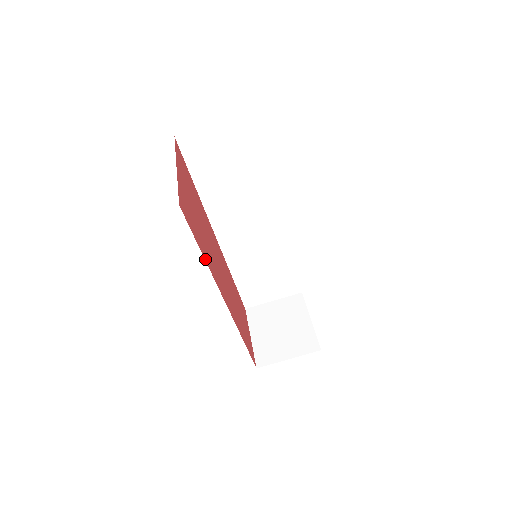
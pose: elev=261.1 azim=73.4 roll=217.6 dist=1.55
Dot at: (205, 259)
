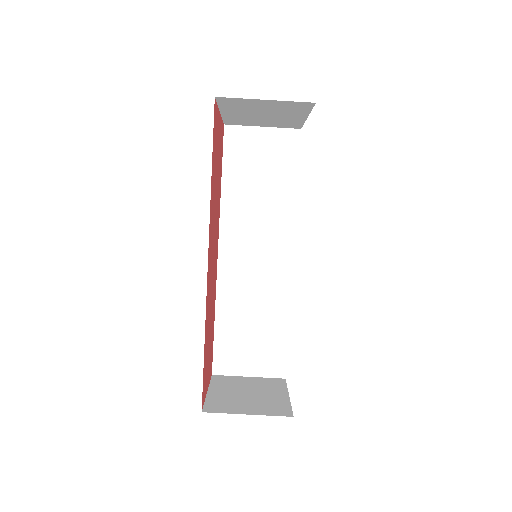
Dot at: (211, 182)
